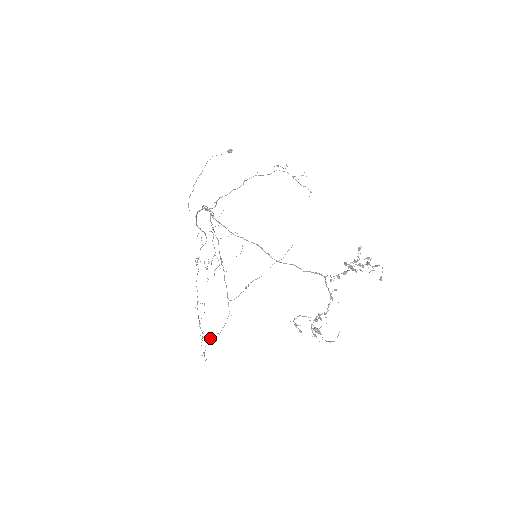
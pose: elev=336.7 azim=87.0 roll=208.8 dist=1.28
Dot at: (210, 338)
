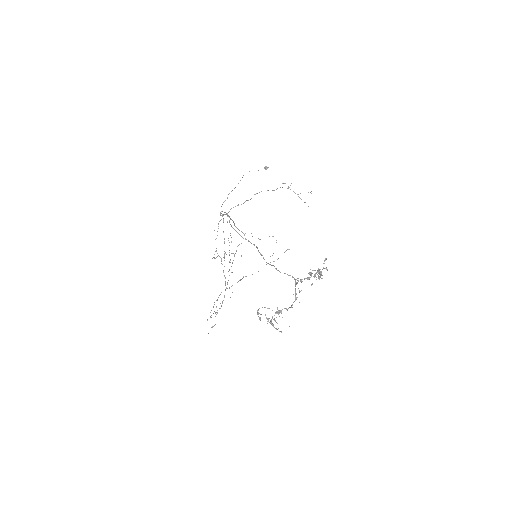
Dot at: (211, 315)
